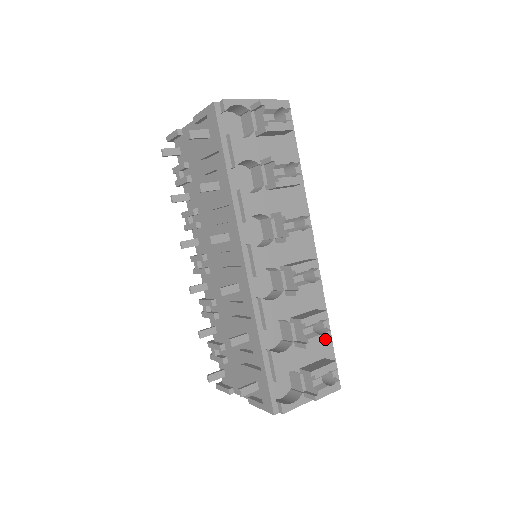
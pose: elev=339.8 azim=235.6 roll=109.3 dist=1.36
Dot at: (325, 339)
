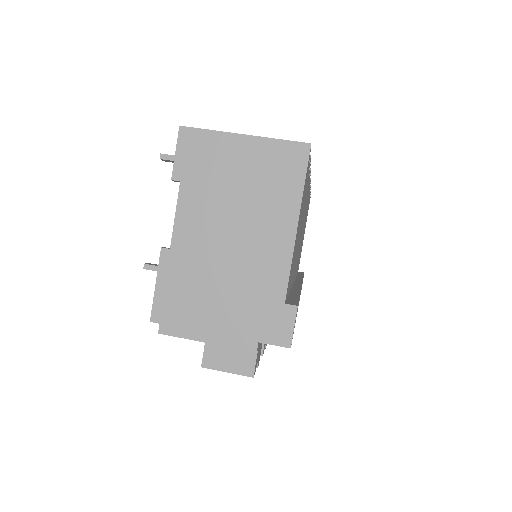
Dot at: occluded
